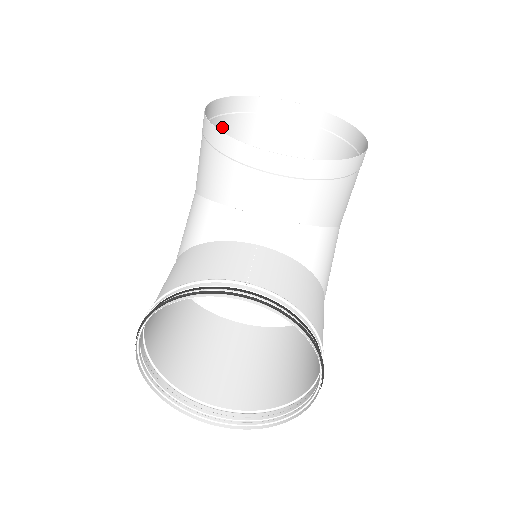
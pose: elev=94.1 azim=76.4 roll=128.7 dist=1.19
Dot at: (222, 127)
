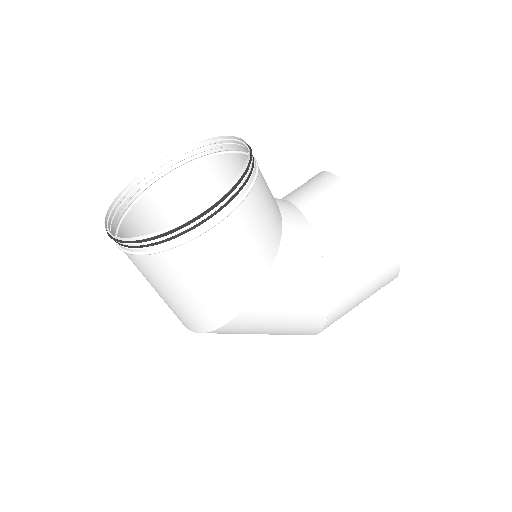
Dot at: occluded
